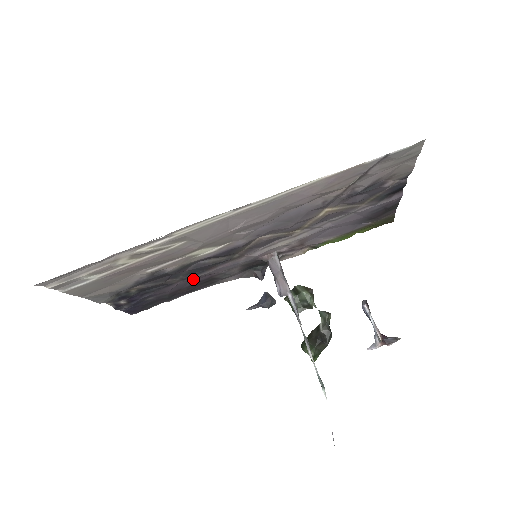
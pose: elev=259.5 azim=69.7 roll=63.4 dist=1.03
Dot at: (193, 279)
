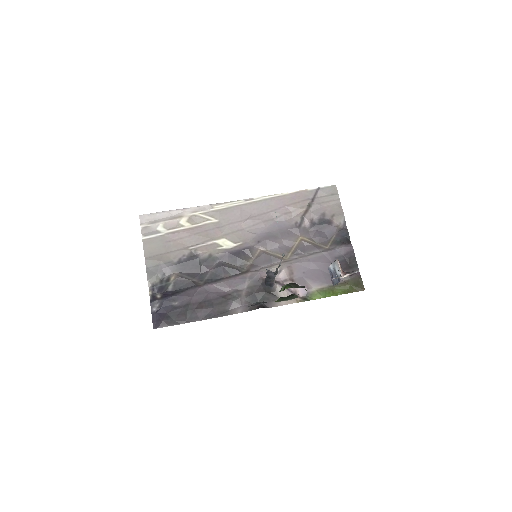
Dot at: (212, 289)
